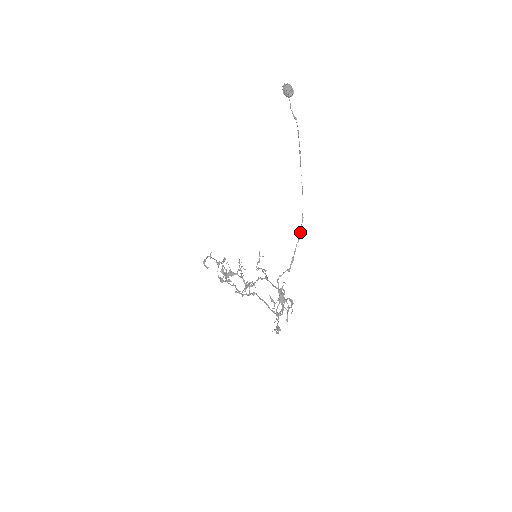
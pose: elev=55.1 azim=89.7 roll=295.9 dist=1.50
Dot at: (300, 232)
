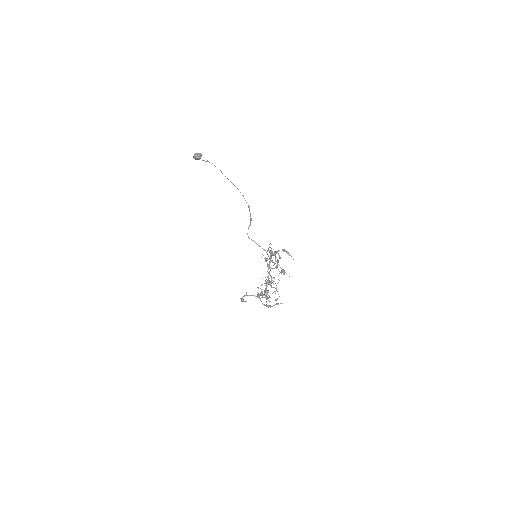
Dot at: occluded
